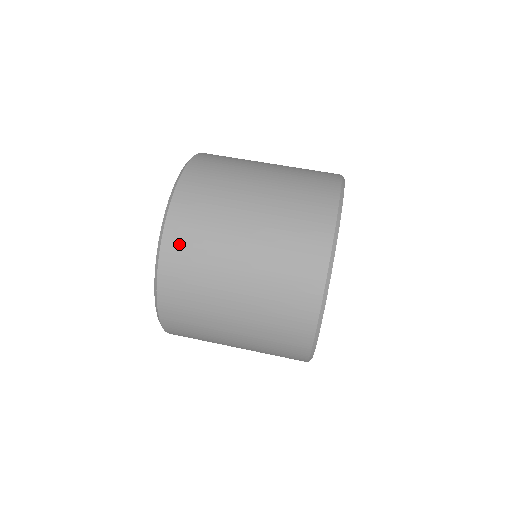
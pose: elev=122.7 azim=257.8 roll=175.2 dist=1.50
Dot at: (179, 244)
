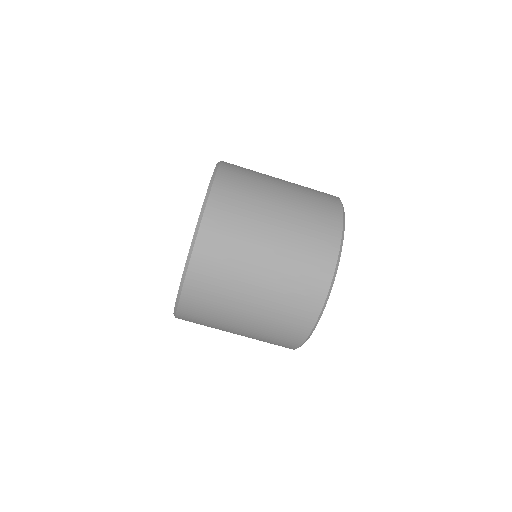
Dot at: (196, 296)
